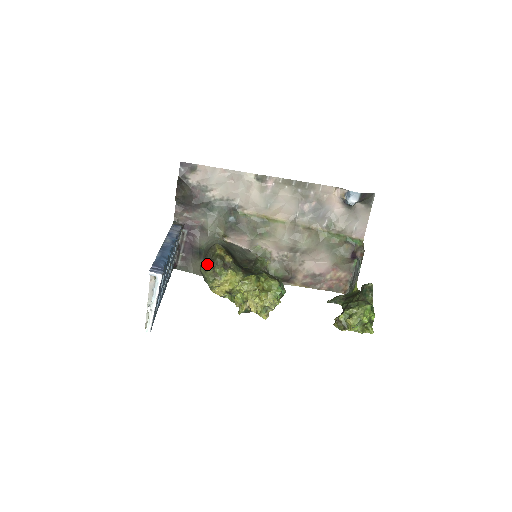
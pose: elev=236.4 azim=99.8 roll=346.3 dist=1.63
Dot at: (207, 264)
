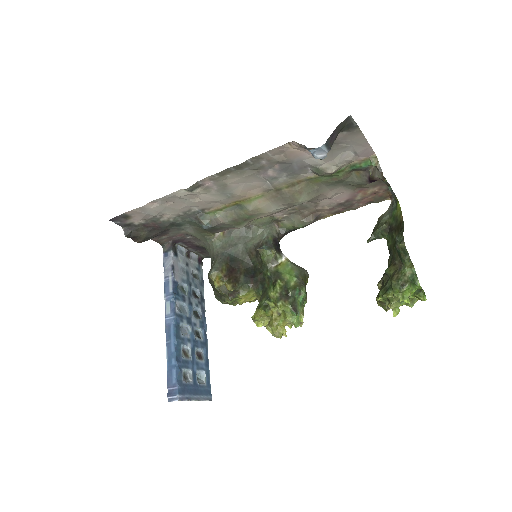
Dot at: (217, 294)
